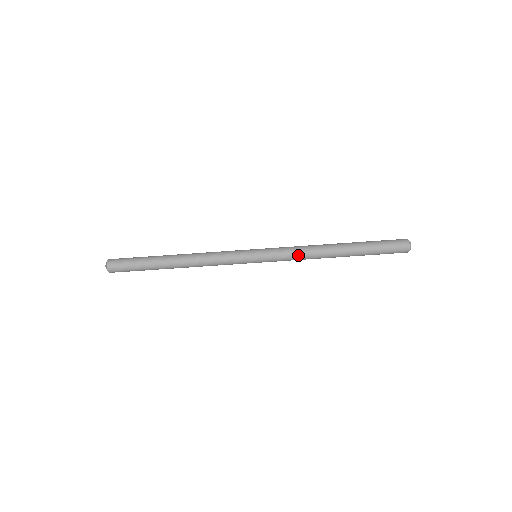
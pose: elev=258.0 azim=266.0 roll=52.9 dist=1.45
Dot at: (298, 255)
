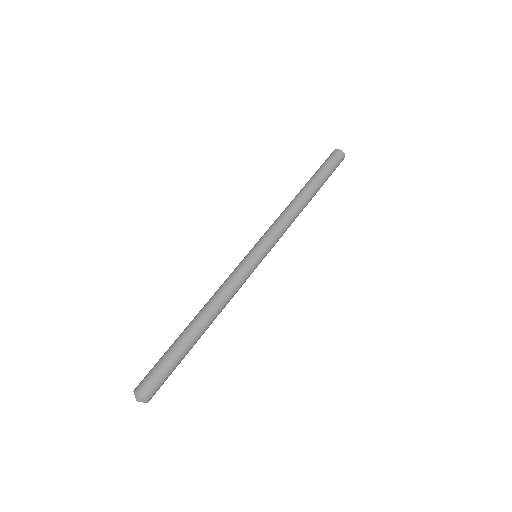
Dot at: (283, 221)
